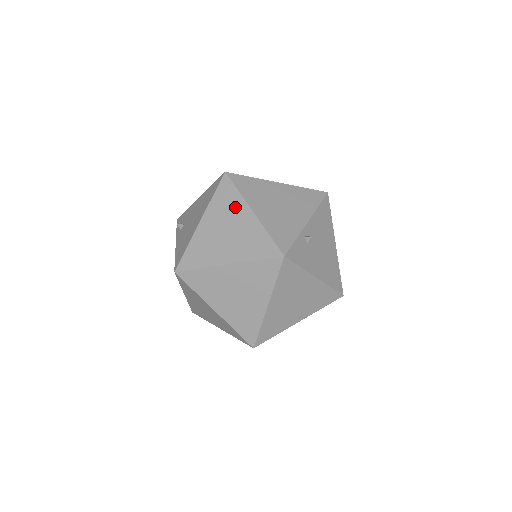
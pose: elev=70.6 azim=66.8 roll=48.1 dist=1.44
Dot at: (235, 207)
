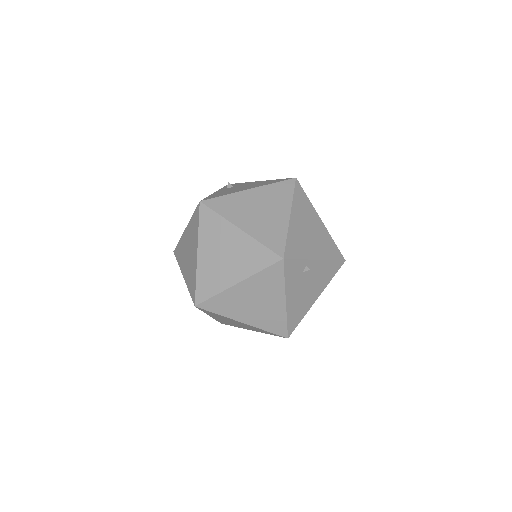
Dot at: (281, 202)
